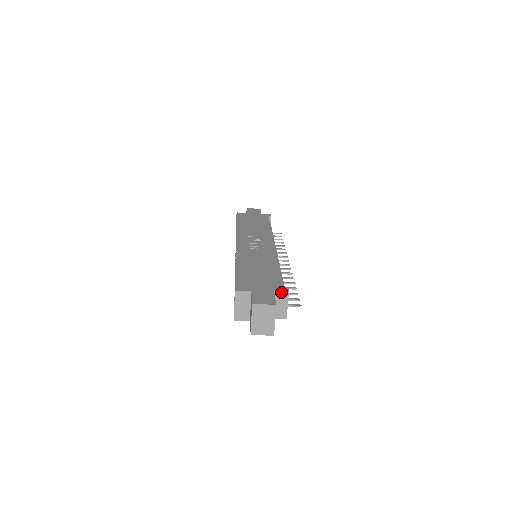
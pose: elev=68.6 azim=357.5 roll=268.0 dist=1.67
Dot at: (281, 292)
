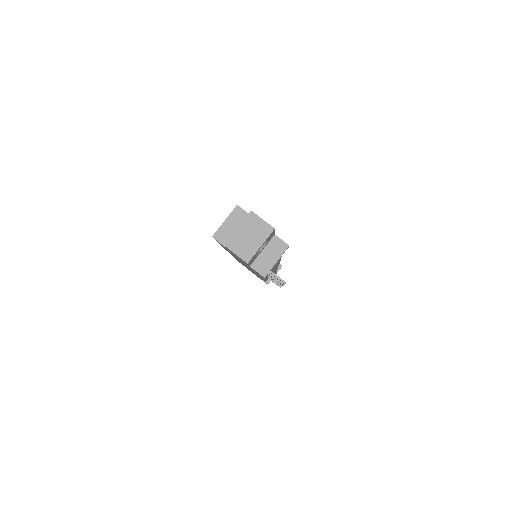
Dot at: (280, 242)
